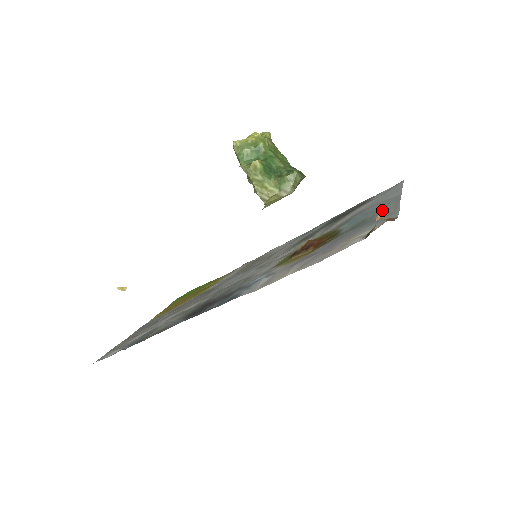
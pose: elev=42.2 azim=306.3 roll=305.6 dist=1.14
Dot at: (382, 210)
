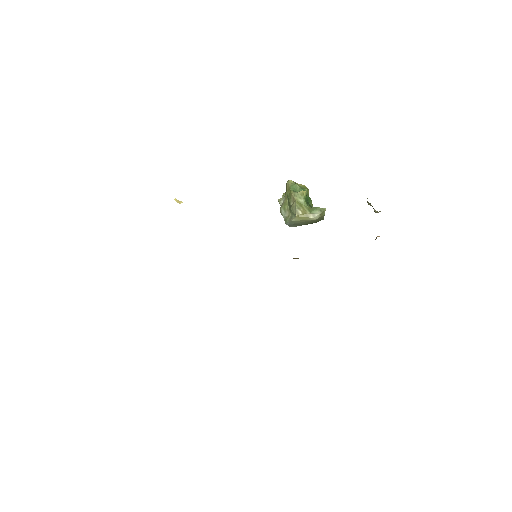
Dot at: occluded
